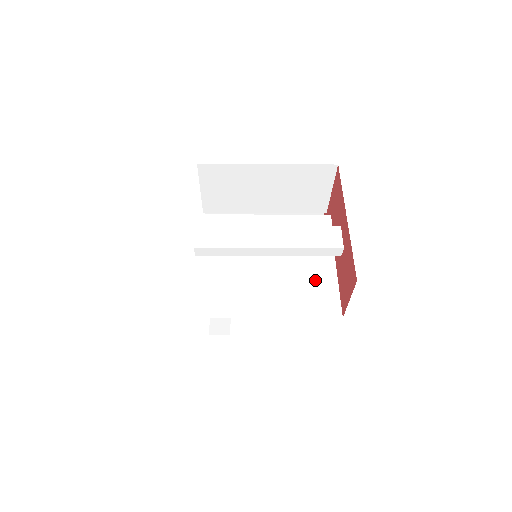
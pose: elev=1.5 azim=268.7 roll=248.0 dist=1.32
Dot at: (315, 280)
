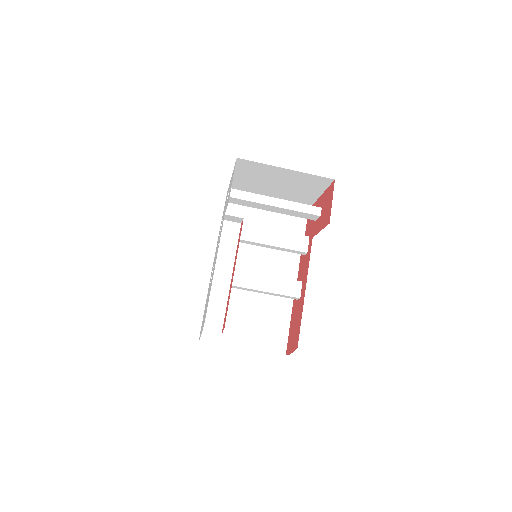
Dot at: occluded
